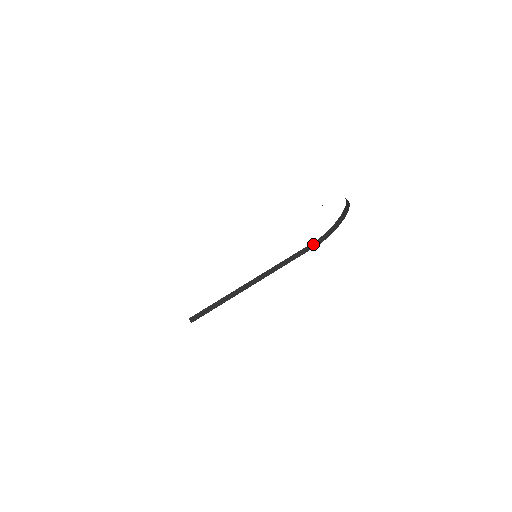
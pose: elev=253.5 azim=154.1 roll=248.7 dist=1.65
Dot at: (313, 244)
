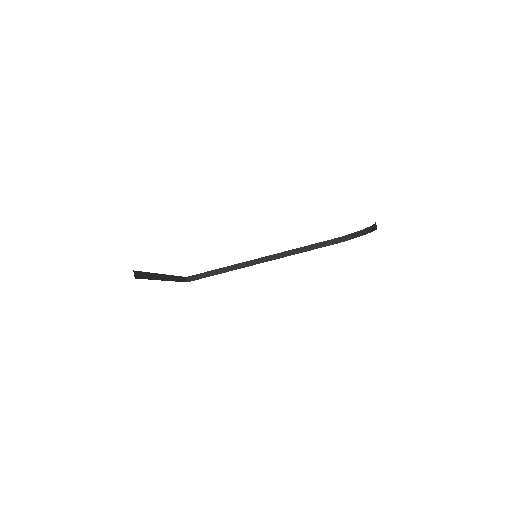
Dot at: (333, 240)
